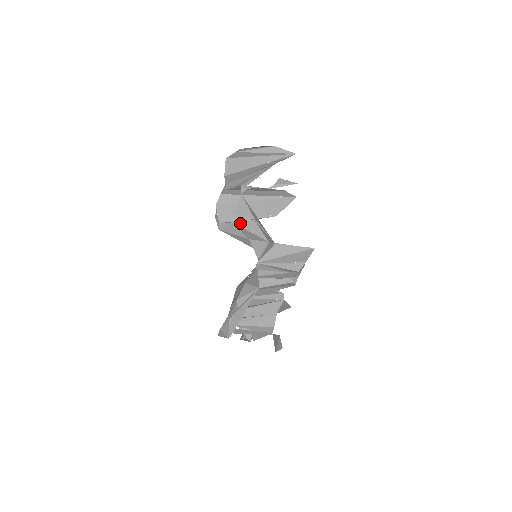
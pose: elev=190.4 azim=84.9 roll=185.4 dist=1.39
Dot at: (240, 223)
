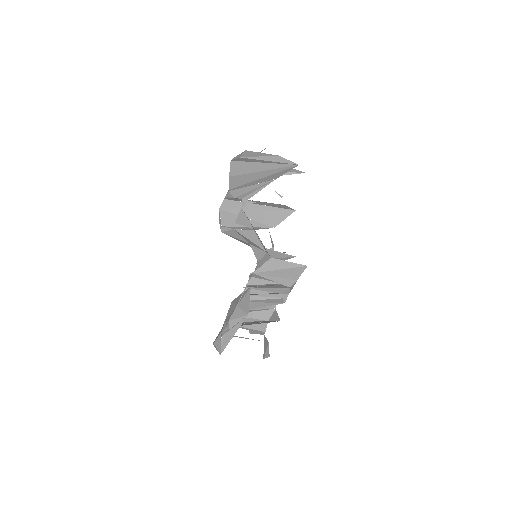
Dot at: (240, 231)
